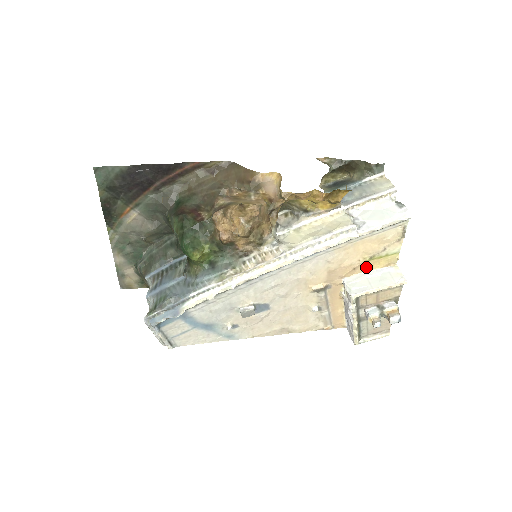
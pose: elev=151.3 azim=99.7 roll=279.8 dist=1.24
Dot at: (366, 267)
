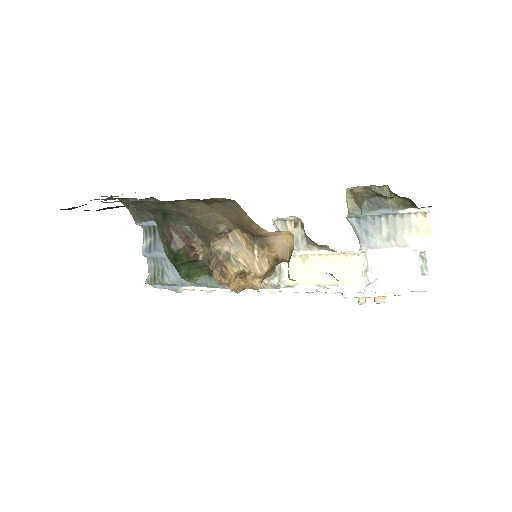
Dot at: occluded
